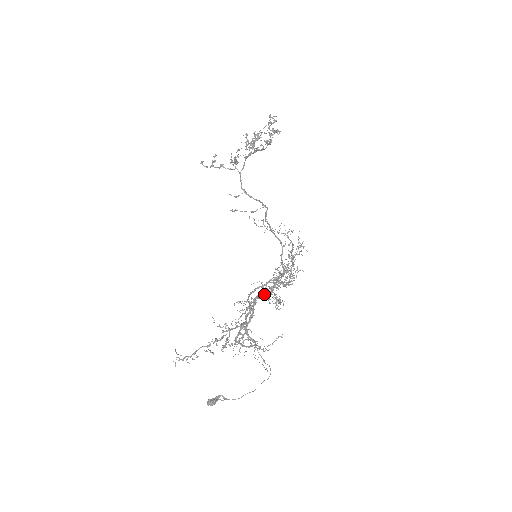
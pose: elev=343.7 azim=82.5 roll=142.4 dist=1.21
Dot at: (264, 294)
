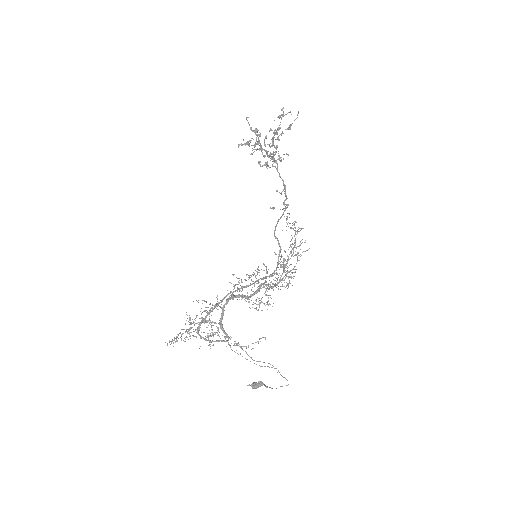
Dot at: (242, 294)
